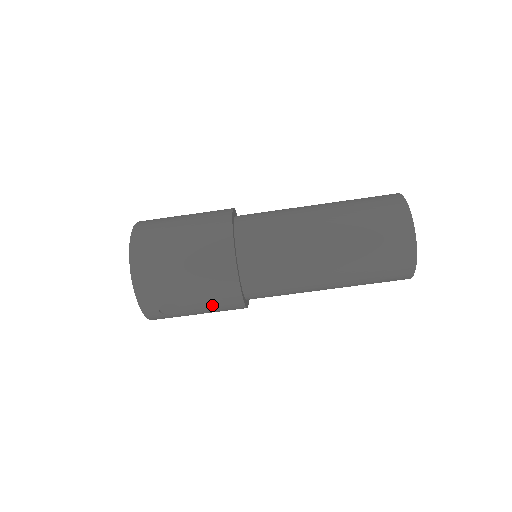
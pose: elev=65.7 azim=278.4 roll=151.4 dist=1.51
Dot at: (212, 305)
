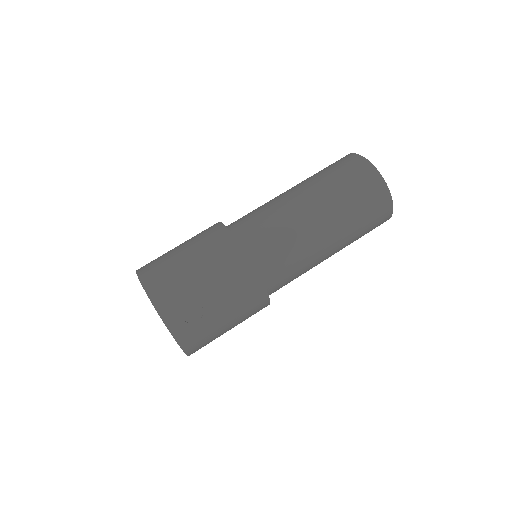
Dot at: (230, 290)
